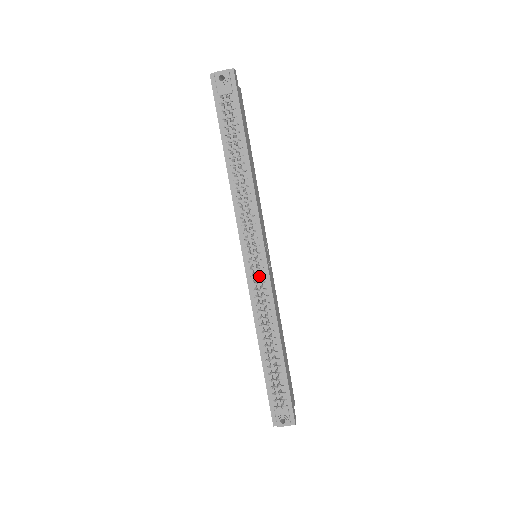
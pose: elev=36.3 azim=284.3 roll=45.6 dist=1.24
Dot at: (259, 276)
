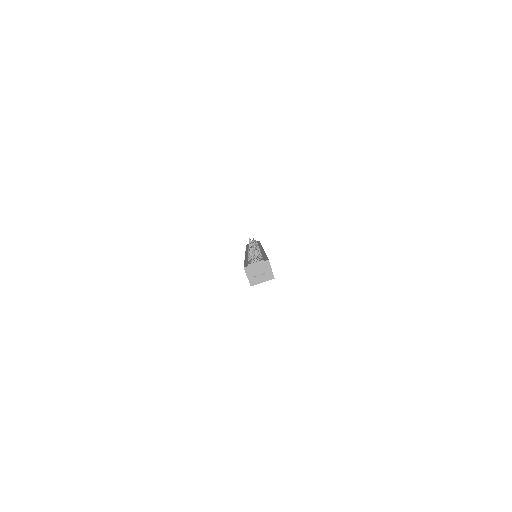
Dot at: occluded
